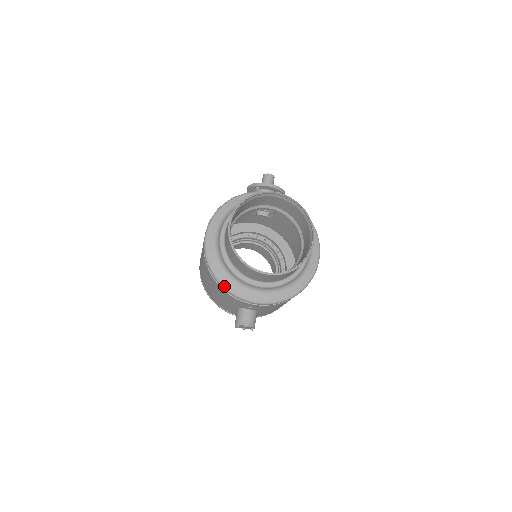
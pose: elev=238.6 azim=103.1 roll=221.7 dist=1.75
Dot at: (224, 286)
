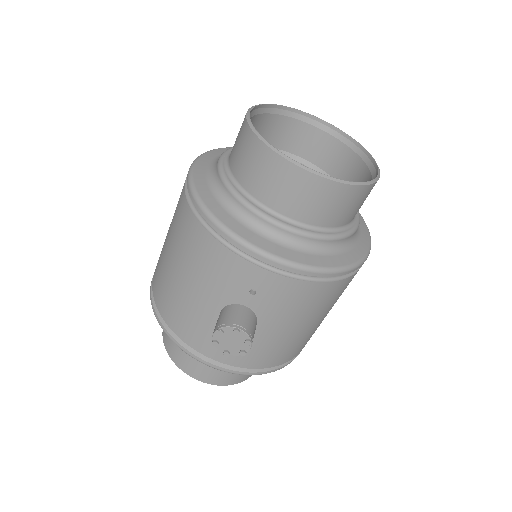
Dot at: (217, 220)
